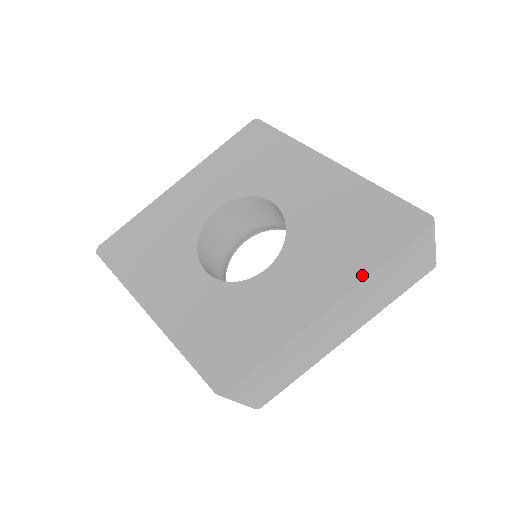
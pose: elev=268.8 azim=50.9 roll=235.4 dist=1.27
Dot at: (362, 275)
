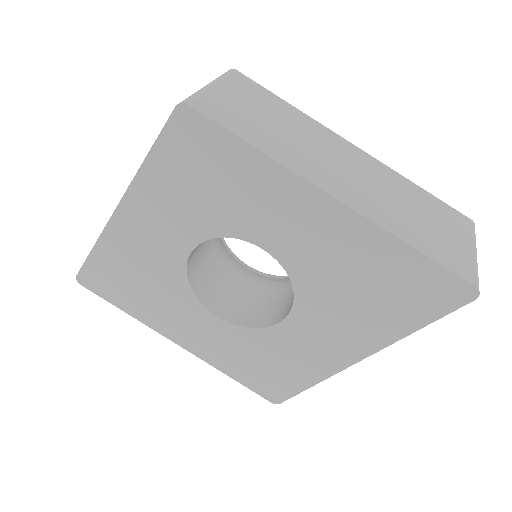
Dot at: (391, 338)
